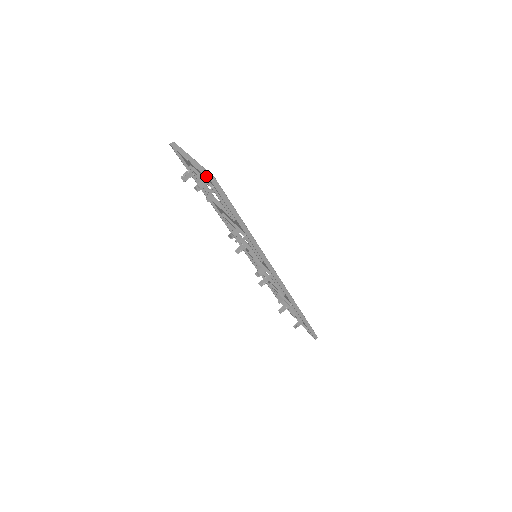
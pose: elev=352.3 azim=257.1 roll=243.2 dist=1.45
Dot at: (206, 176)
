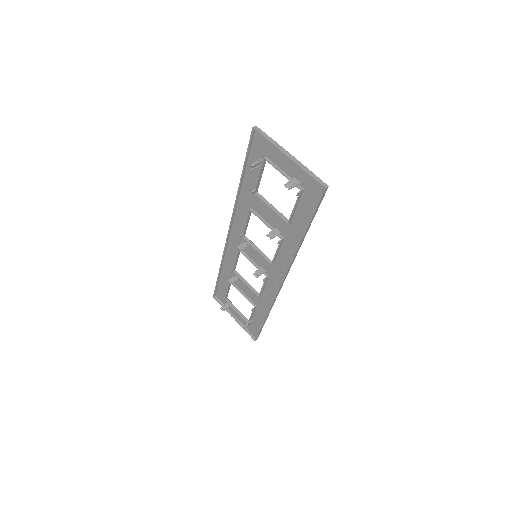
Dot at: (318, 181)
